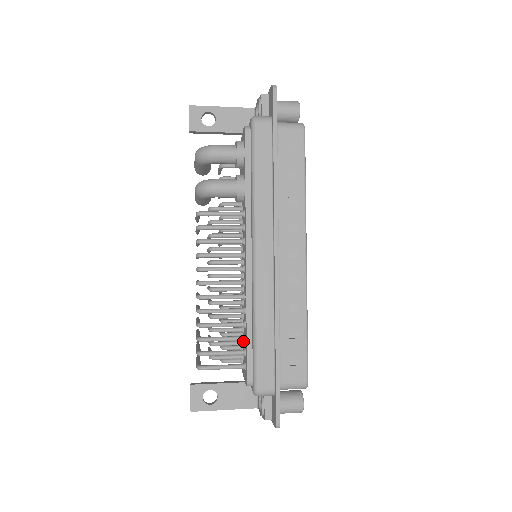
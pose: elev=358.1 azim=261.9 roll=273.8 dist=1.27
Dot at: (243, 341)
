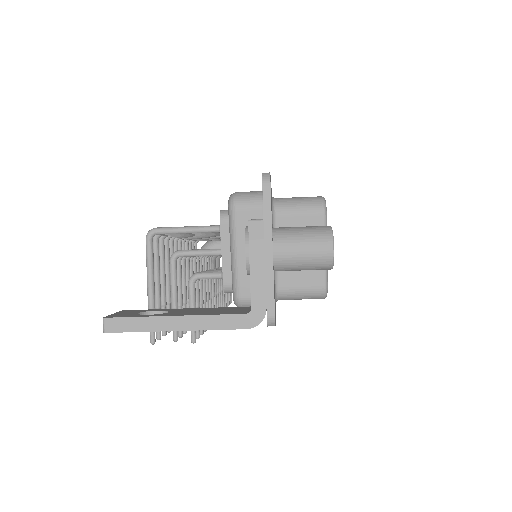
Dot at: occluded
